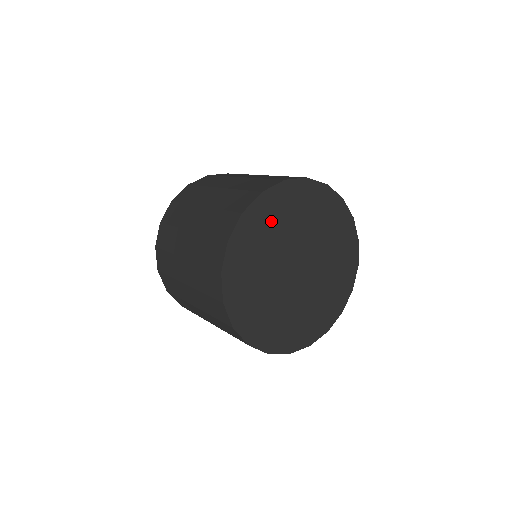
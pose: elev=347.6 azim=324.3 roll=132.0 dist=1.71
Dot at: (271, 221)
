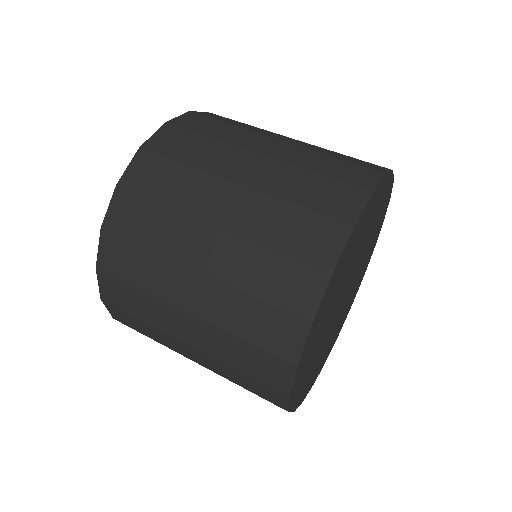
Dot at: (347, 259)
